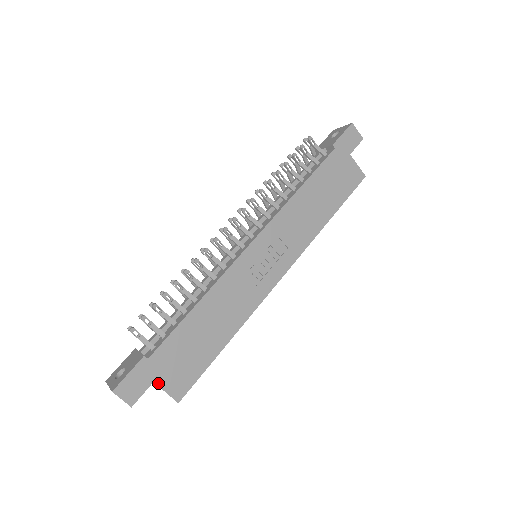
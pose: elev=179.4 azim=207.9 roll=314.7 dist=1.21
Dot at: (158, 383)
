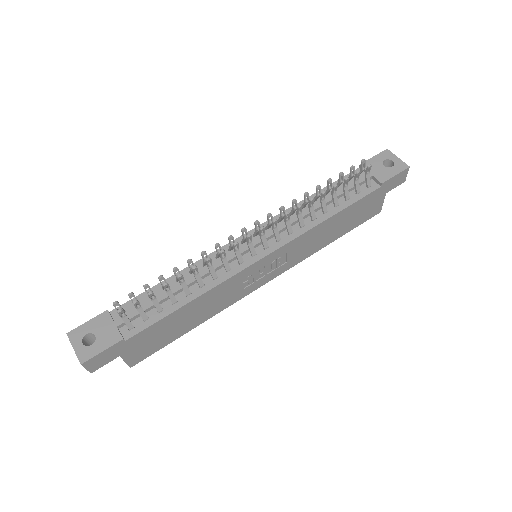
Dot at: (123, 356)
